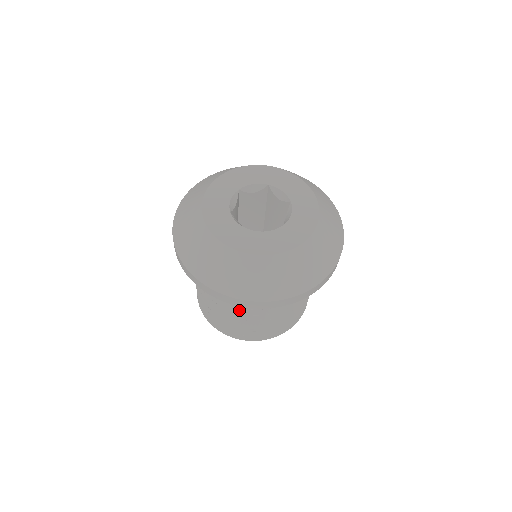
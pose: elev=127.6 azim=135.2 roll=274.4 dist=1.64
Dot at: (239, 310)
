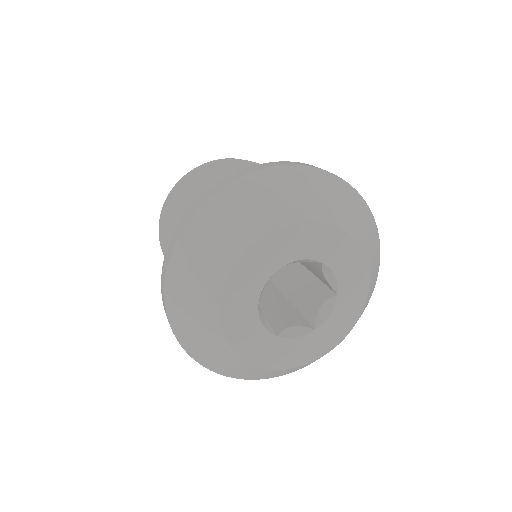
Dot at: occluded
